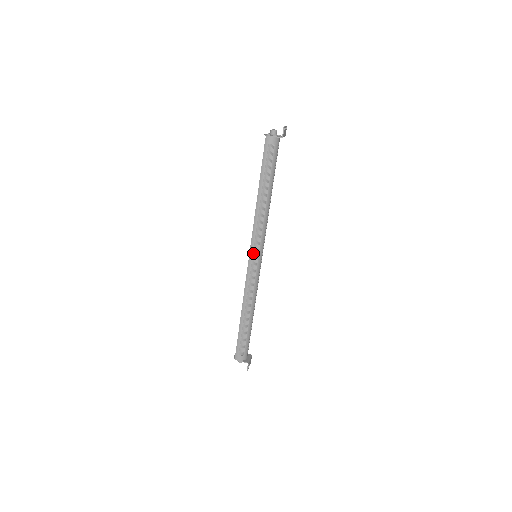
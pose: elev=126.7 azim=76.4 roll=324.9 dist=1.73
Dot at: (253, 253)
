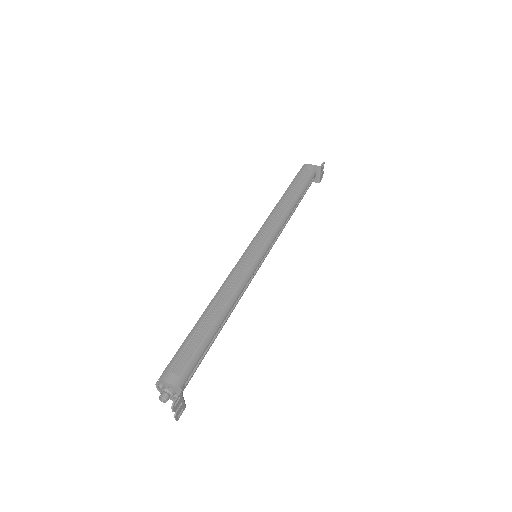
Dot at: (256, 242)
